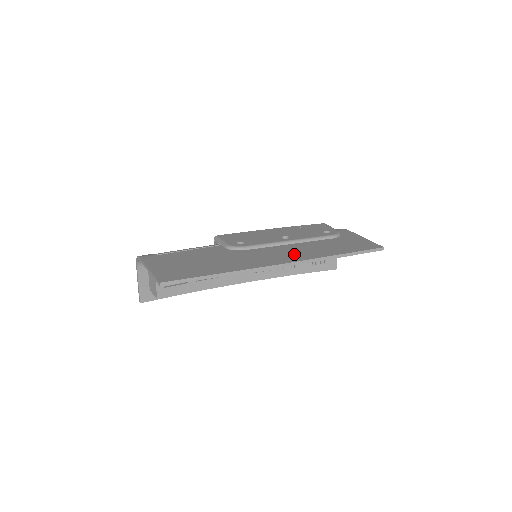
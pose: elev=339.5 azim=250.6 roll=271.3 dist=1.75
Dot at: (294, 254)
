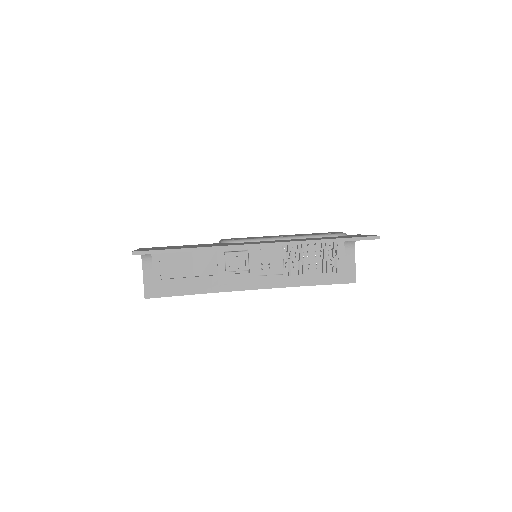
Dot at: (279, 241)
